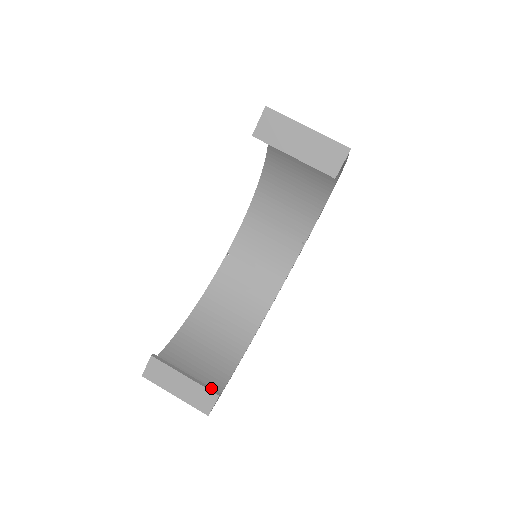
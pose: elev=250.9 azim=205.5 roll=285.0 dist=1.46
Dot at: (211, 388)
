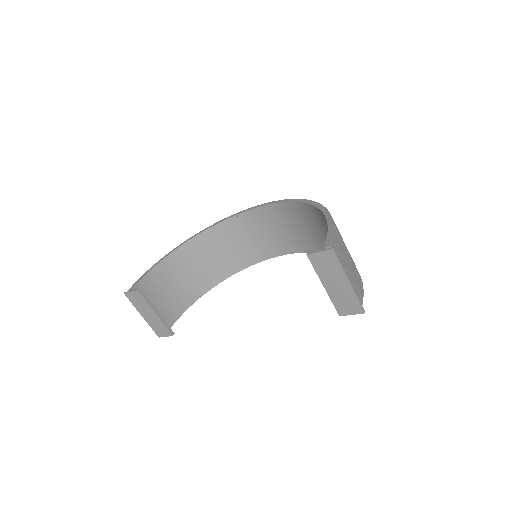
Dot at: (170, 328)
